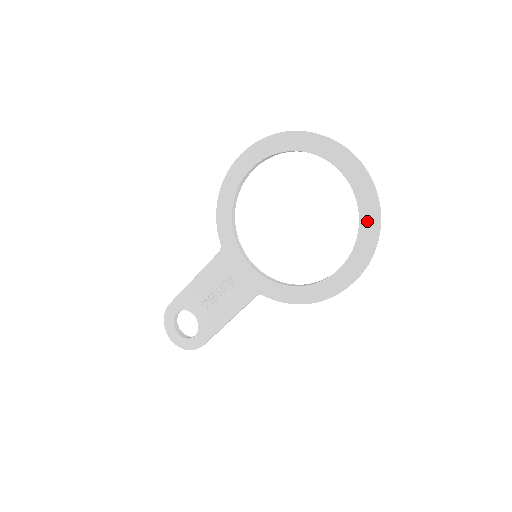
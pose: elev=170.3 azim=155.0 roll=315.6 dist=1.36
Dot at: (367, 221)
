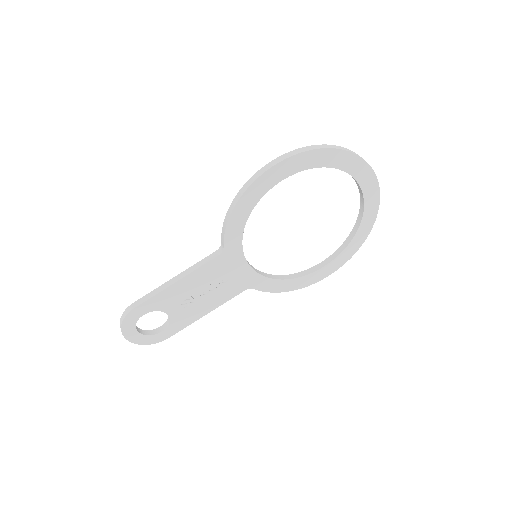
Dot at: (363, 231)
